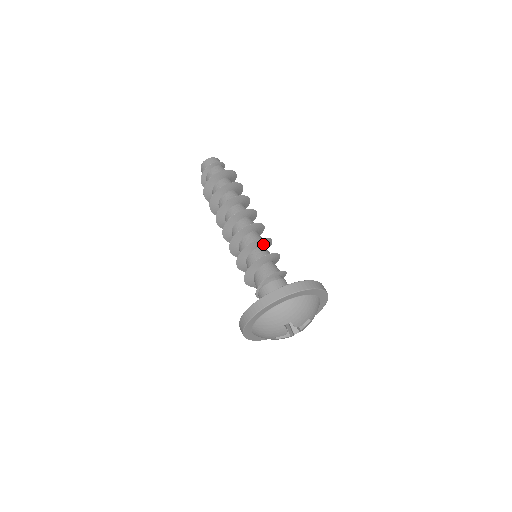
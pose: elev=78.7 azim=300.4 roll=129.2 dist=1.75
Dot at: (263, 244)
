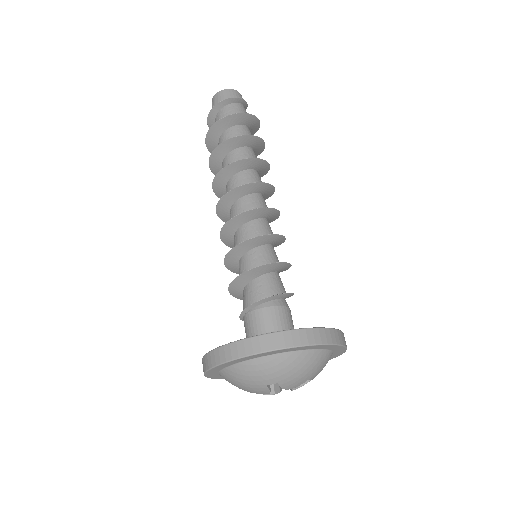
Dot at: (270, 242)
